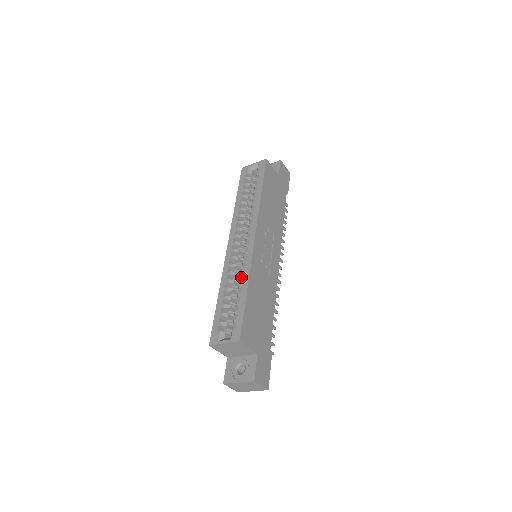
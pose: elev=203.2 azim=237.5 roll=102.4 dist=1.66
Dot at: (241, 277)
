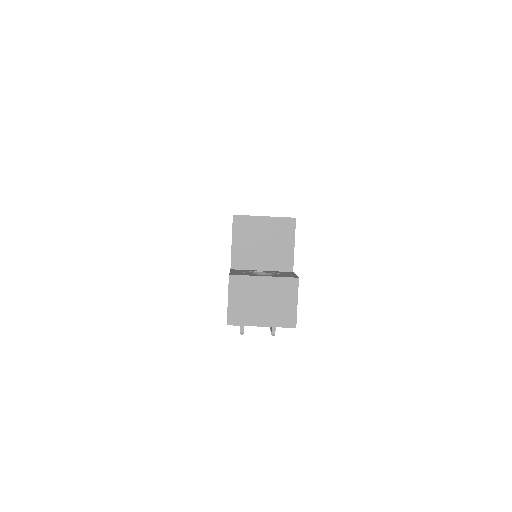
Dot at: occluded
